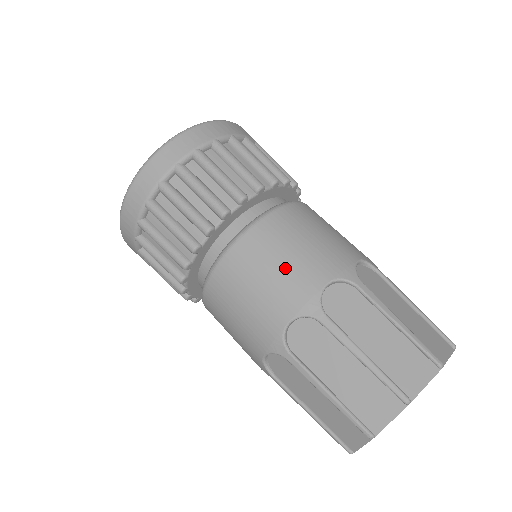
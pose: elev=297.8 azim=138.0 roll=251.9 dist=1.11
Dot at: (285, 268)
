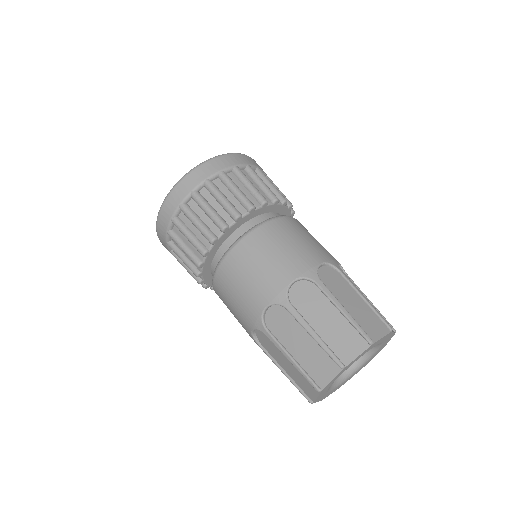
Dot at: (264, 269)
